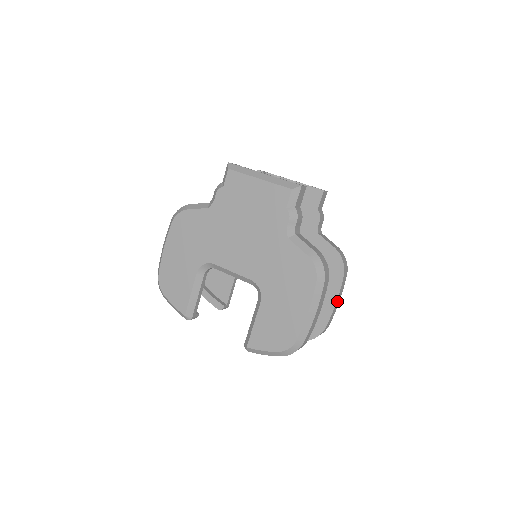
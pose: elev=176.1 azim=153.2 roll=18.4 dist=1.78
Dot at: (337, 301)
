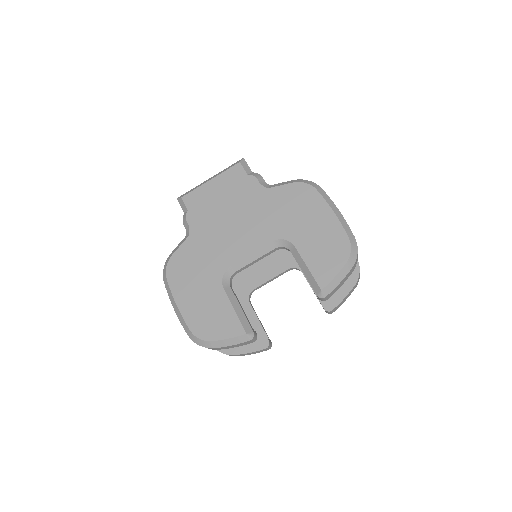
Dot at: occluded
